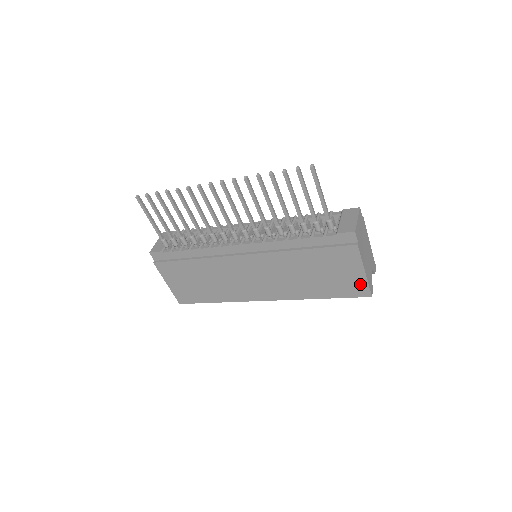
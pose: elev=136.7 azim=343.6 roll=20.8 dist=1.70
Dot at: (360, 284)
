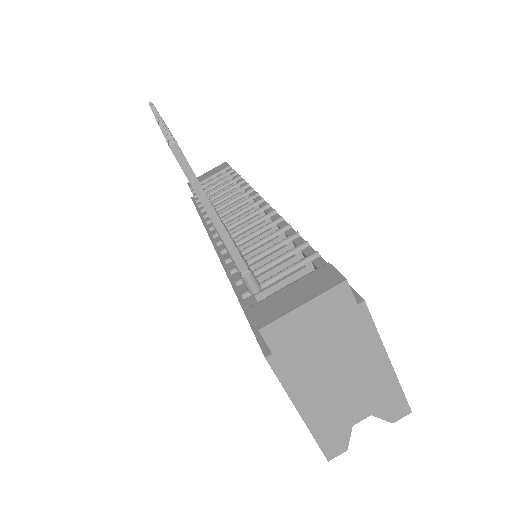
Dot at: occluded
